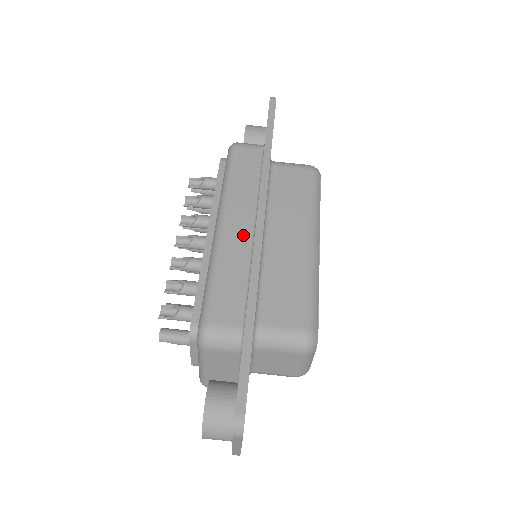
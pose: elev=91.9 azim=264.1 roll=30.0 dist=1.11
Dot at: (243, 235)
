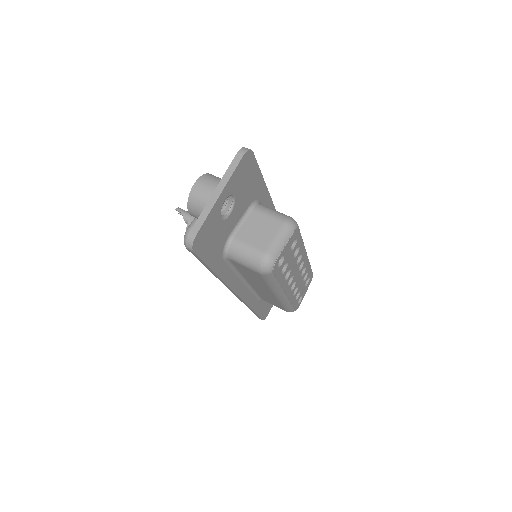
Dot at: occluded
